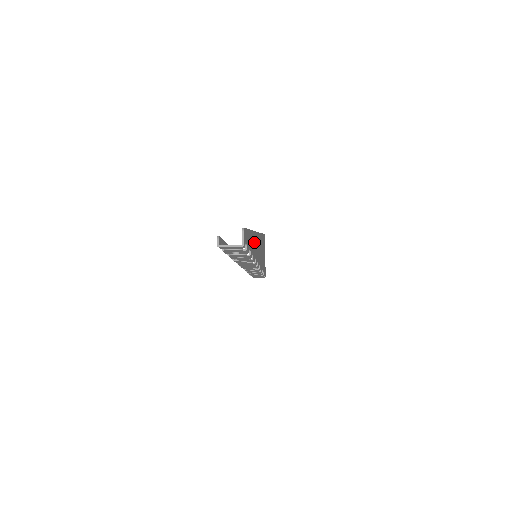
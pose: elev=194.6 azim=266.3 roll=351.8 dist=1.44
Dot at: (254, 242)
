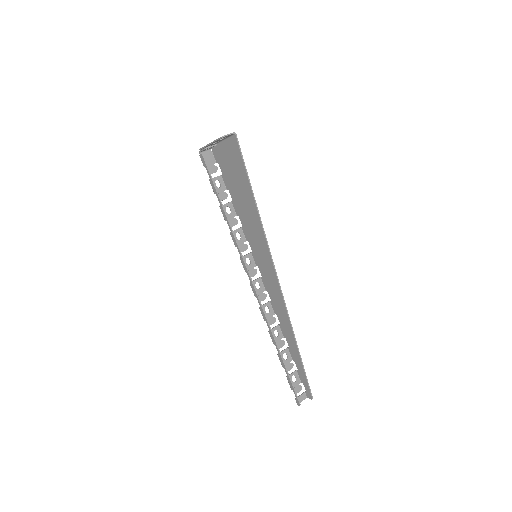
Dot at: (288, 328)
